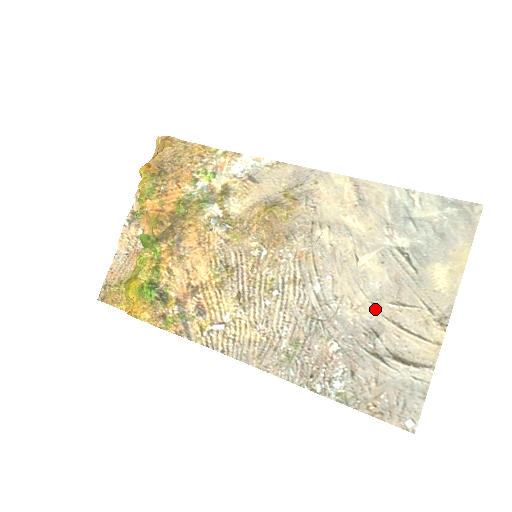
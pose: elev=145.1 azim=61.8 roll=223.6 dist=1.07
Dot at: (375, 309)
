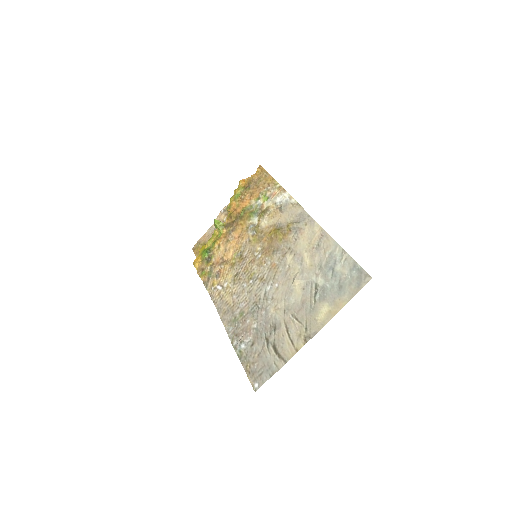
Dot at: (283, 314)
